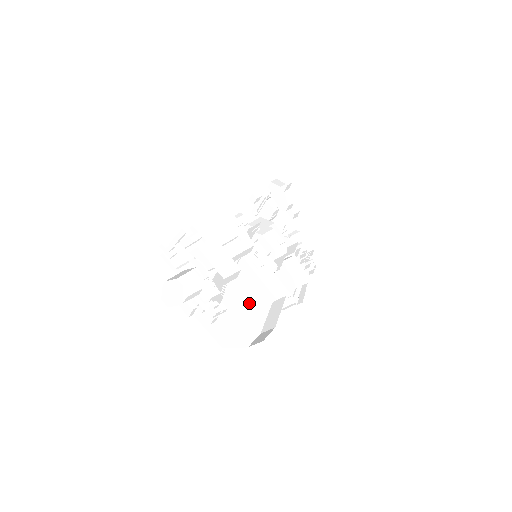
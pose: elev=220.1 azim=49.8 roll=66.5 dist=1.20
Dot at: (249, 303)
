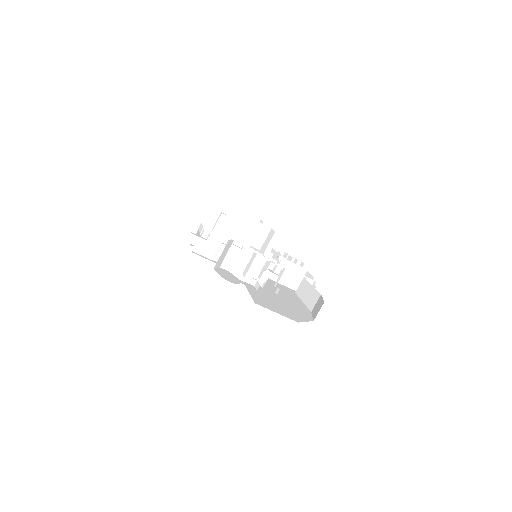
Dot at: (281, 294)
